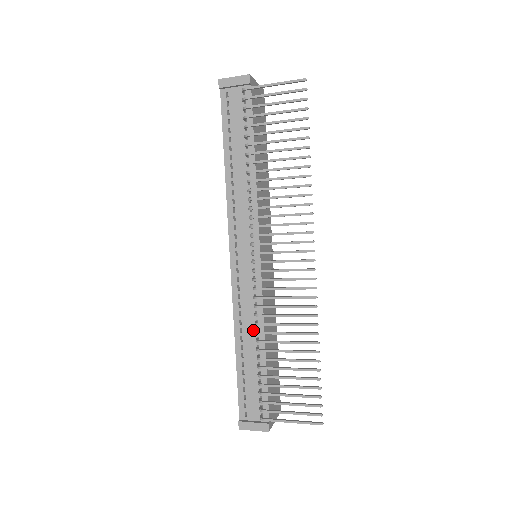
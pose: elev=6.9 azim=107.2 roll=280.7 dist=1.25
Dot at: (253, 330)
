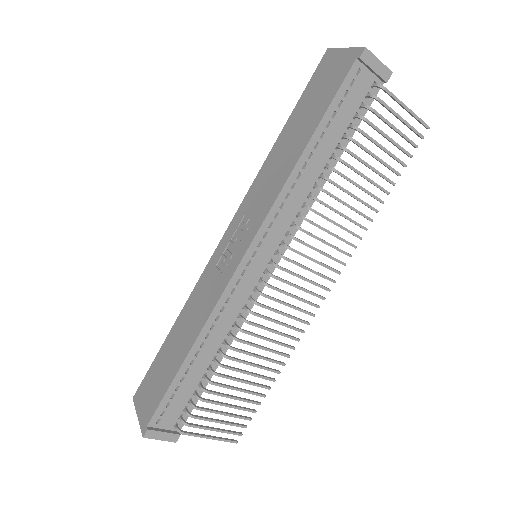
Dot at: (220, 339)
